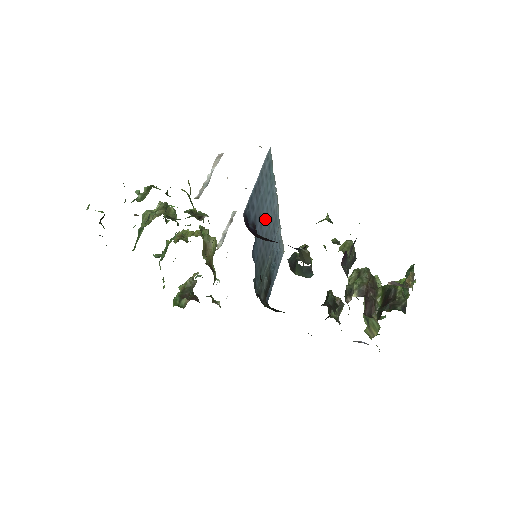
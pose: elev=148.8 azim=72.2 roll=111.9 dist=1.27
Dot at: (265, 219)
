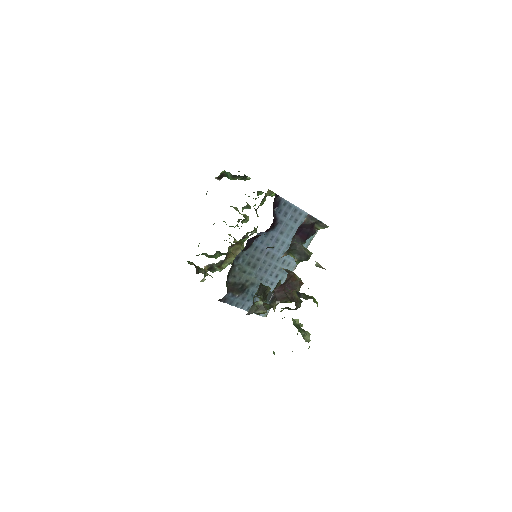
Dot at: (282, 247)
